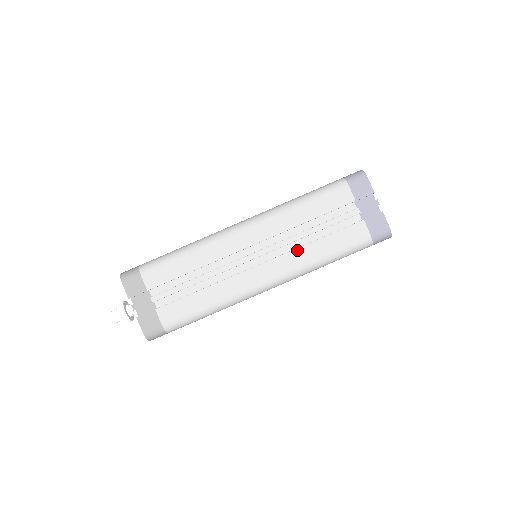
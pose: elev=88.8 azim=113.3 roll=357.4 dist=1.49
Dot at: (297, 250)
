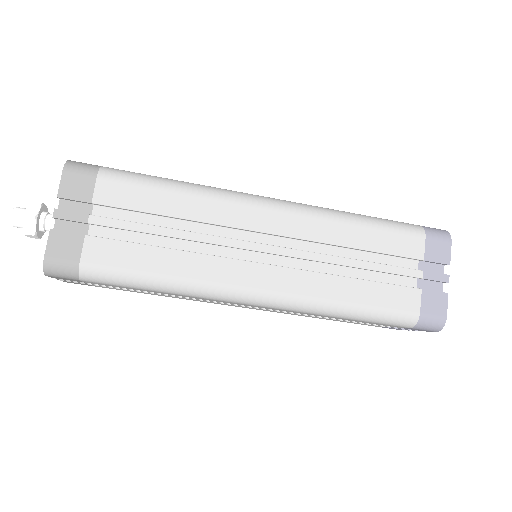
Dot at: (322, 275)
